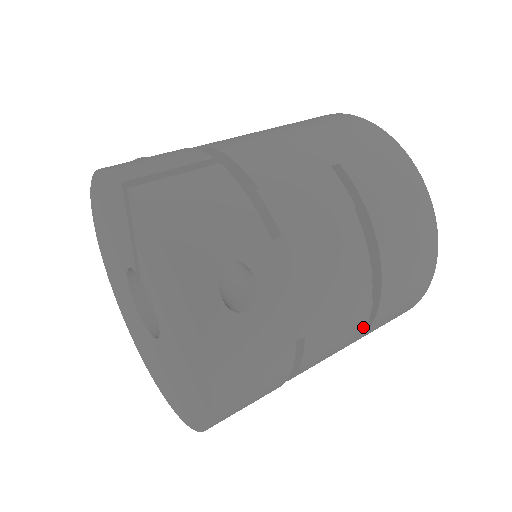
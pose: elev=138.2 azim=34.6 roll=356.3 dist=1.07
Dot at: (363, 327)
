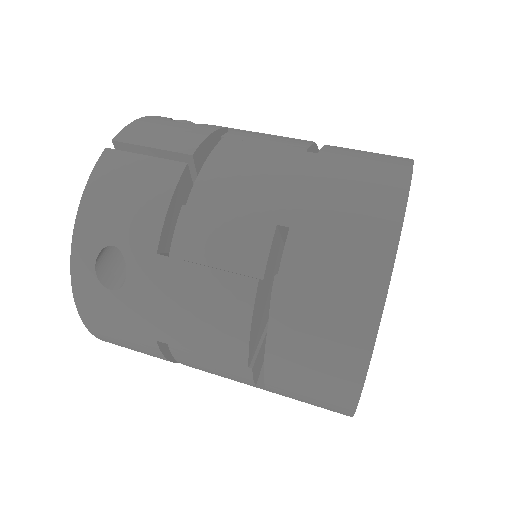
Dot at: (252, 383)
